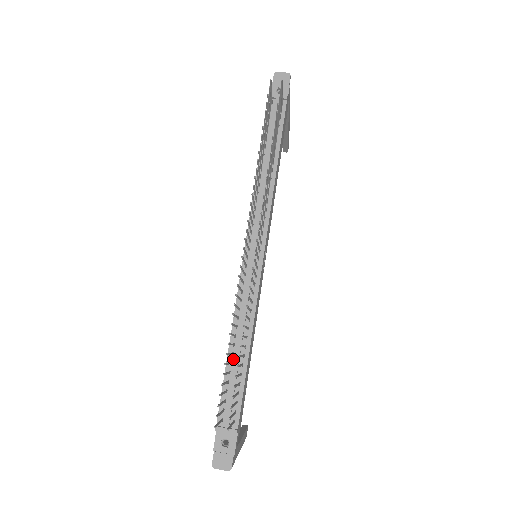
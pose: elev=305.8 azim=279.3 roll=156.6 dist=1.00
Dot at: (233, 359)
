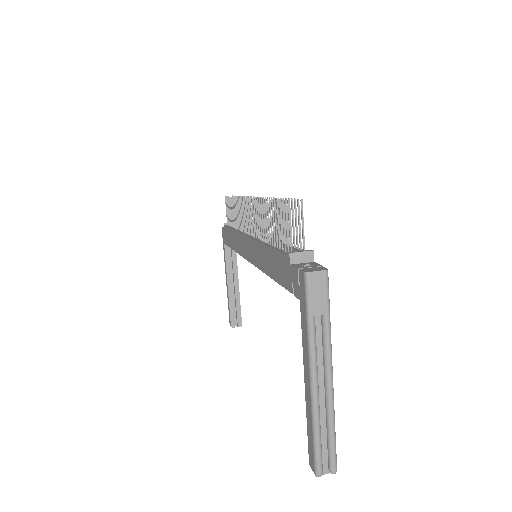
Dot at: (275, 246)
